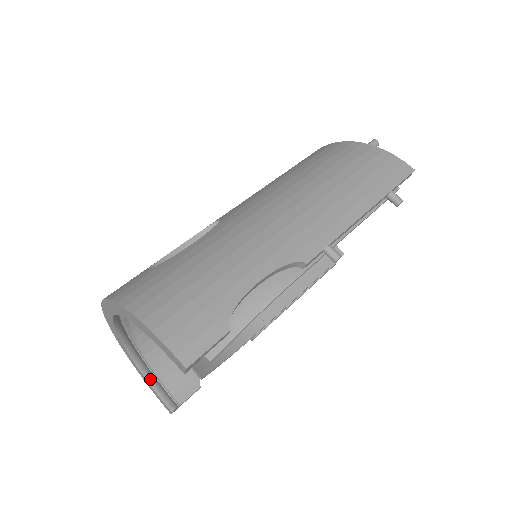
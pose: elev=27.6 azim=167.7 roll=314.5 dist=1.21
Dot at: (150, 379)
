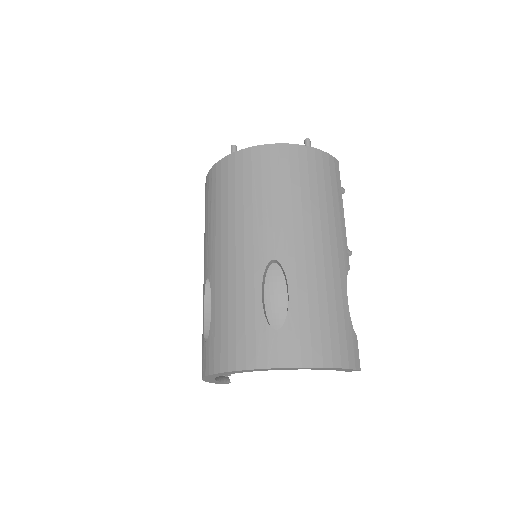
Dot at: (216, 378)
